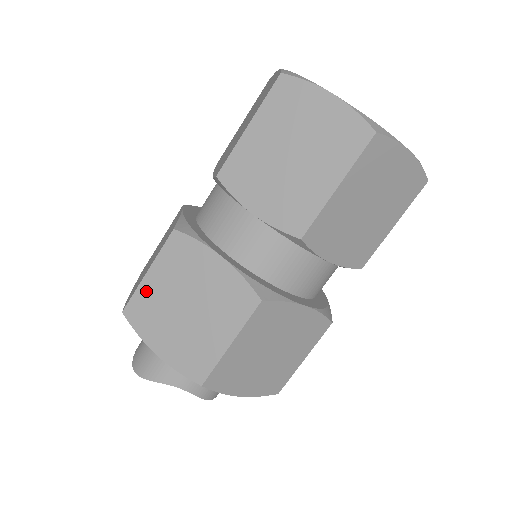
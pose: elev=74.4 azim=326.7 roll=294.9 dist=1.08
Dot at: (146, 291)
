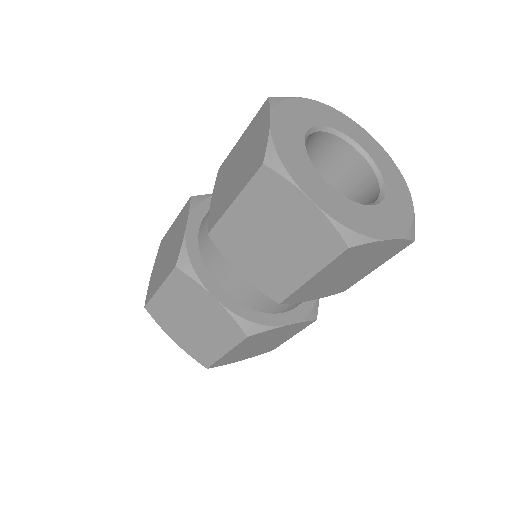
Dot at: (227, 357)
